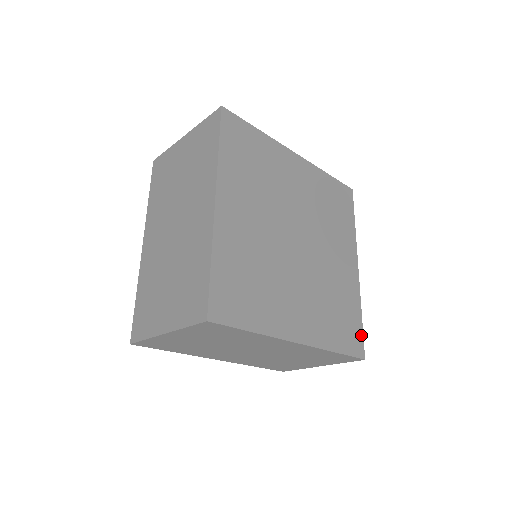
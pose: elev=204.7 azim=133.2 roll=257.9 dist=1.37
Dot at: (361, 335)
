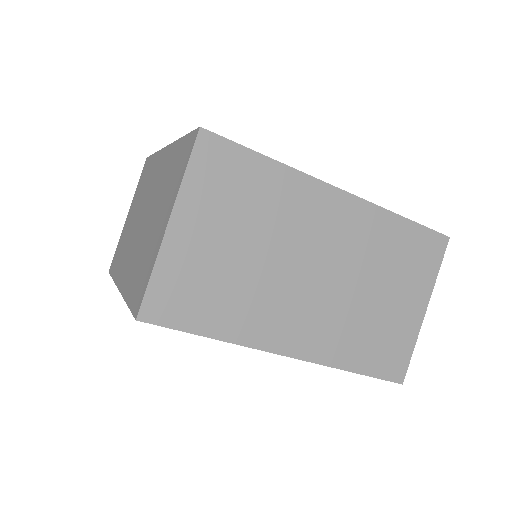
Dot at: occluded
